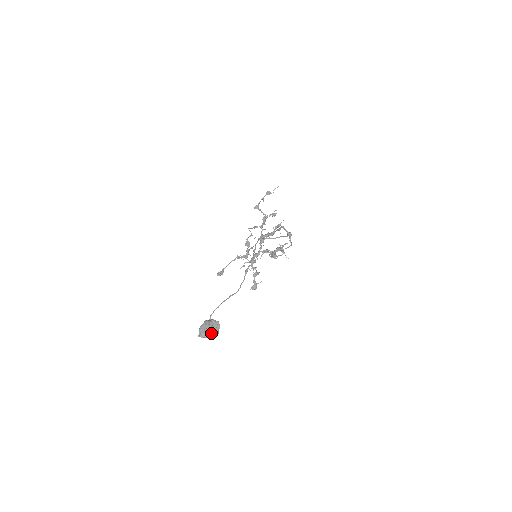
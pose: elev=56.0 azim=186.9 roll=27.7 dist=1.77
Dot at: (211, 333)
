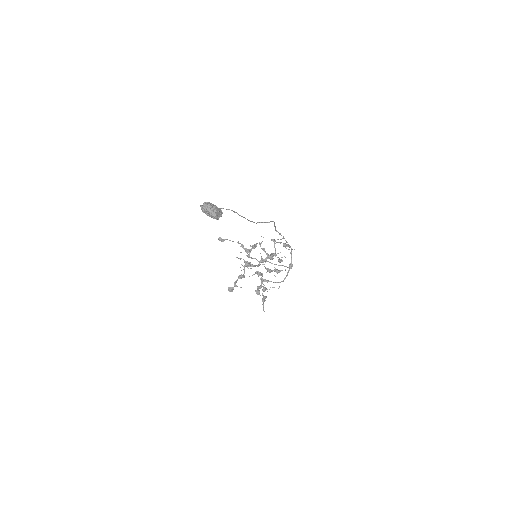
Dot at: (213, 210)
